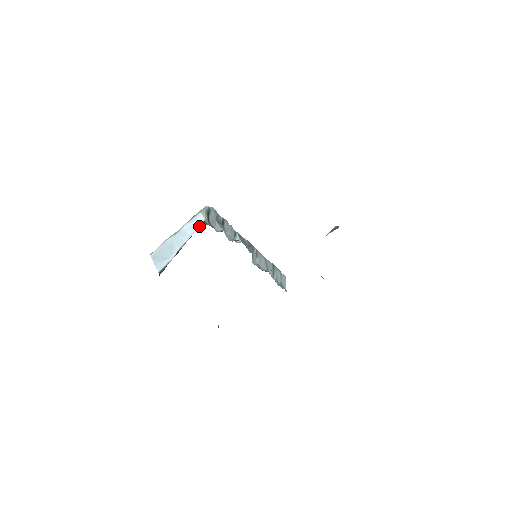
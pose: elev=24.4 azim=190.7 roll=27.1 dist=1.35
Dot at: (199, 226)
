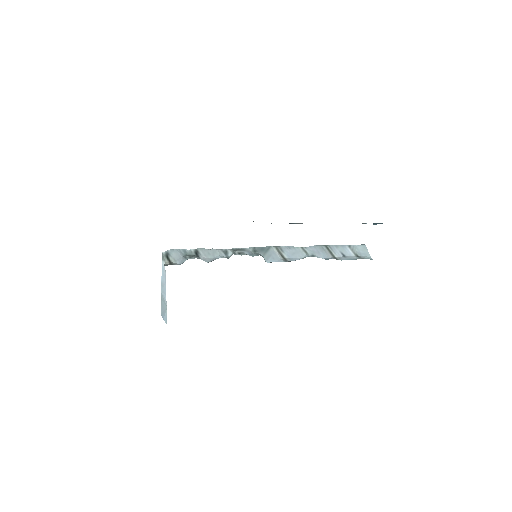
Dot at: (165, 271)
